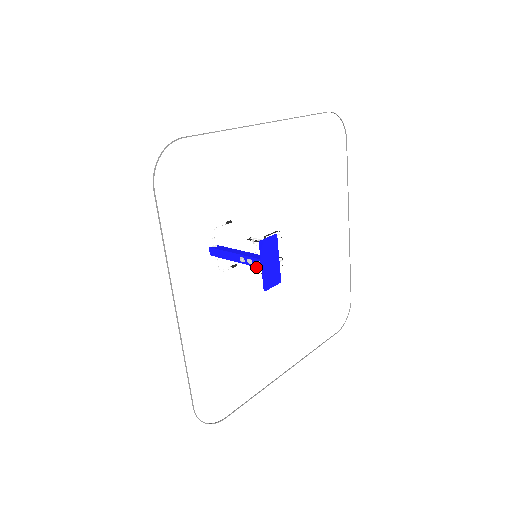
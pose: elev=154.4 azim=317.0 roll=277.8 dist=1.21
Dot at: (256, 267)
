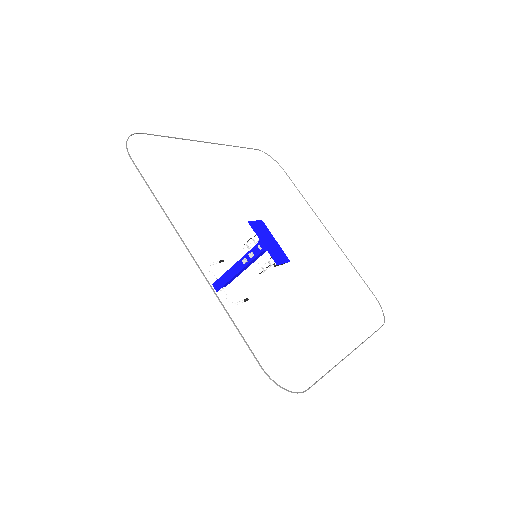
Dot at: (262, 269)
